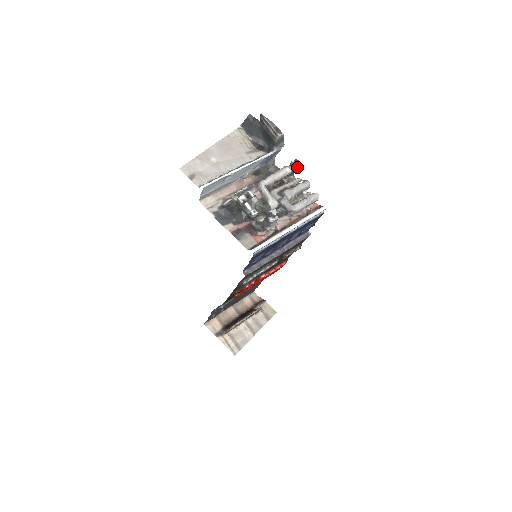
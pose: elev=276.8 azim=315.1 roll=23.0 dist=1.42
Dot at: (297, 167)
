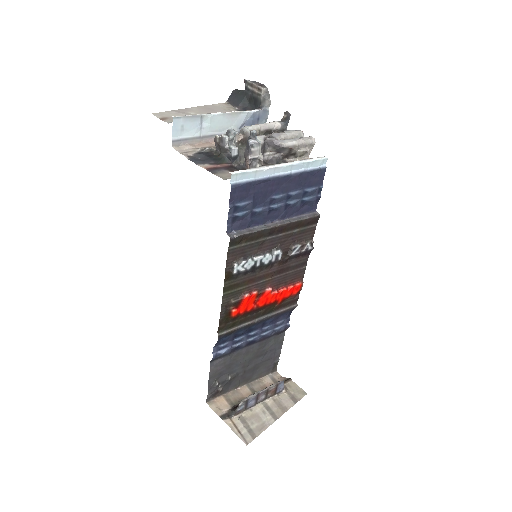
Dot at: (287, 121)
